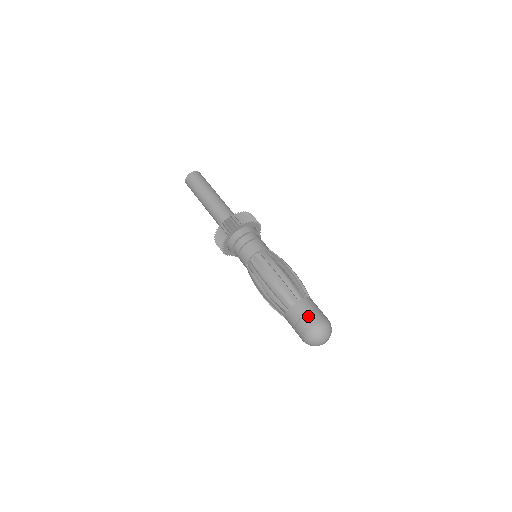
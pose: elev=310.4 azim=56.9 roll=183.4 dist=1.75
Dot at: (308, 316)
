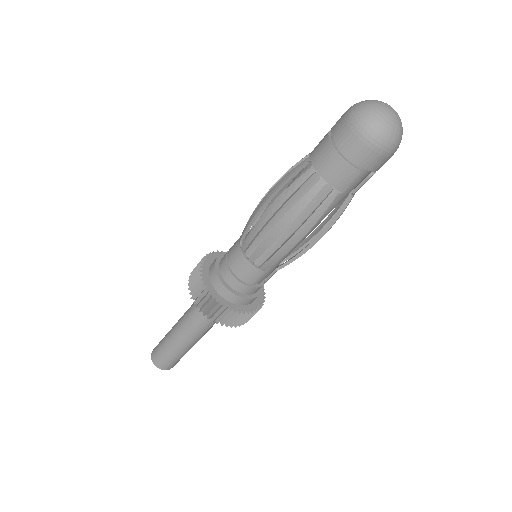
Dot at: occluded
